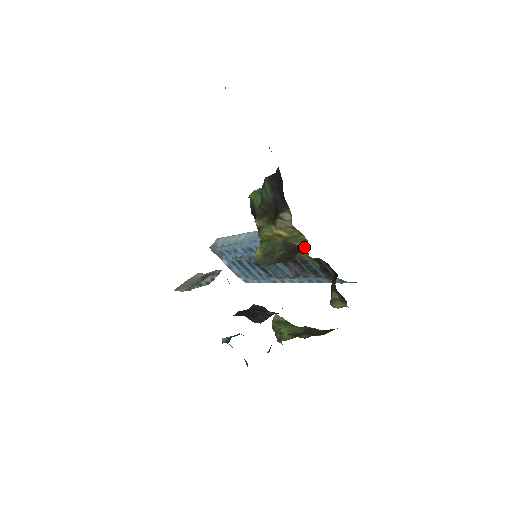
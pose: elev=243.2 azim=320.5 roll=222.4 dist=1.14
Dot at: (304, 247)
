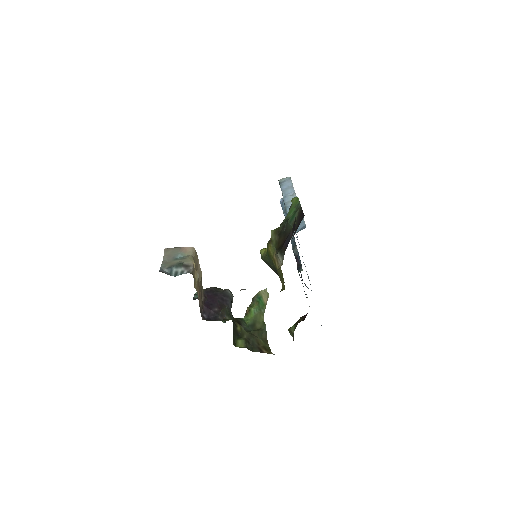
Dot at: (281, 289)
